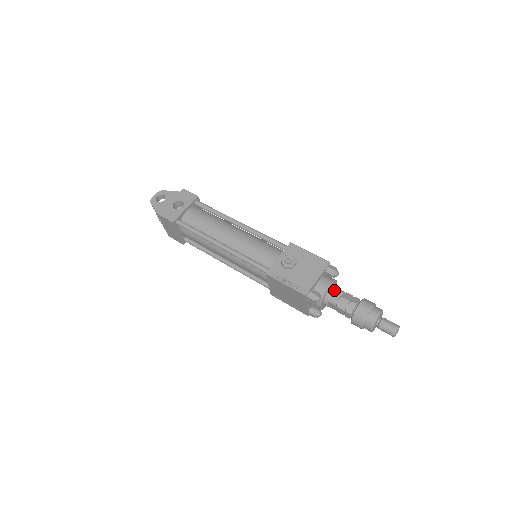
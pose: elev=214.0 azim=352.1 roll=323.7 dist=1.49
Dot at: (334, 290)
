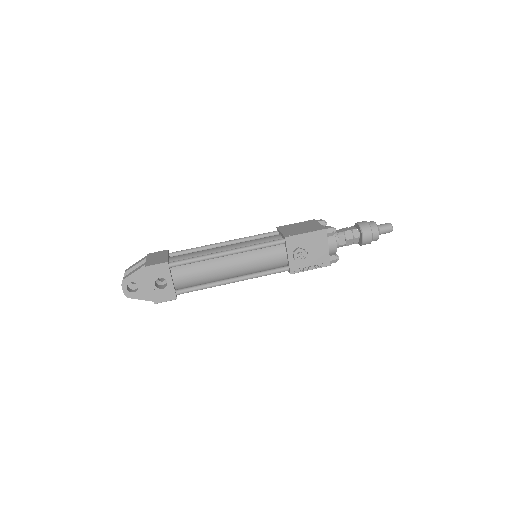
Dot at: (338, 240)
